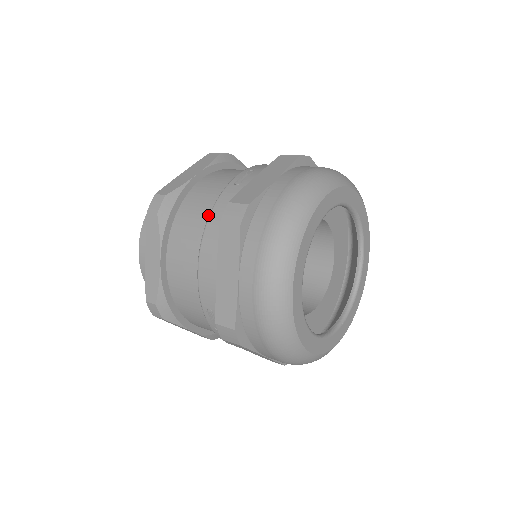
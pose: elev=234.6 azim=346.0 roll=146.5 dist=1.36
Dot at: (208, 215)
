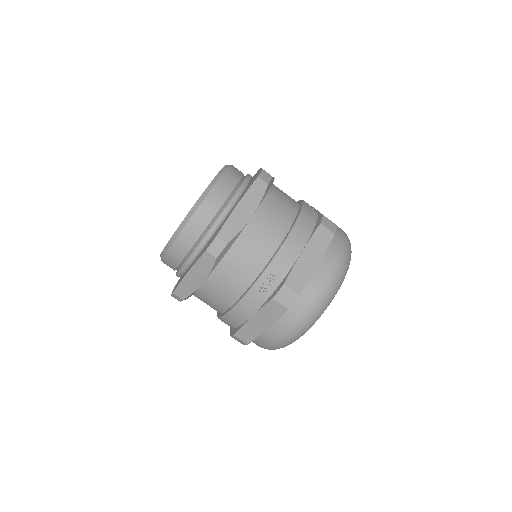
Dot at: (294, 211)
